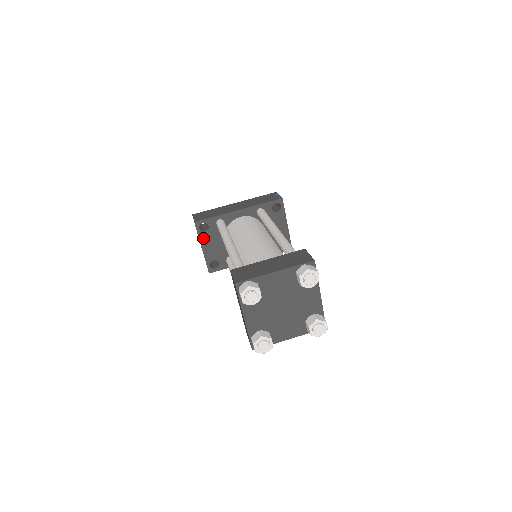
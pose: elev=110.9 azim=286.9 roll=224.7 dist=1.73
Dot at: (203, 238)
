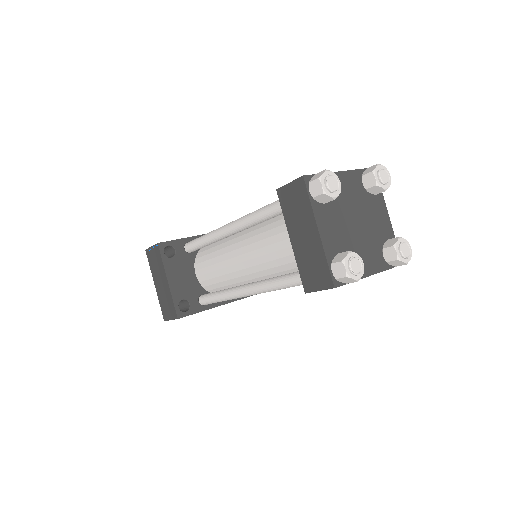
Dot at: (169, 266)
